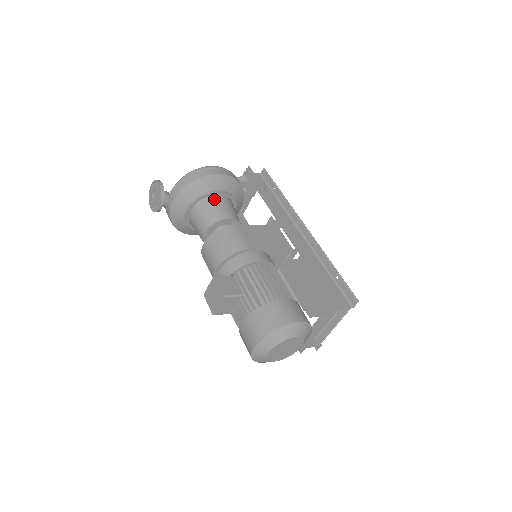
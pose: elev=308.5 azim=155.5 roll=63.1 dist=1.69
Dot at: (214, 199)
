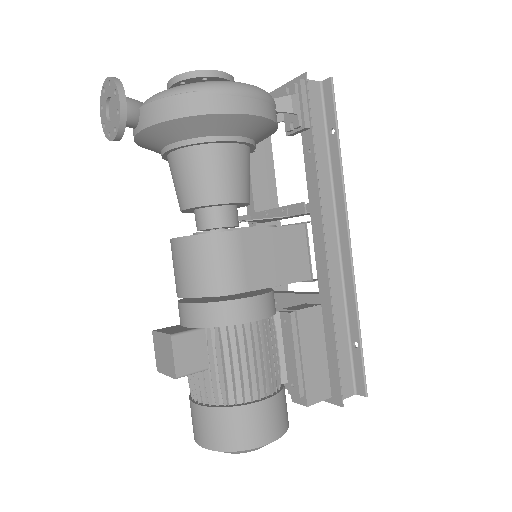
Dot at: (217, 154)
